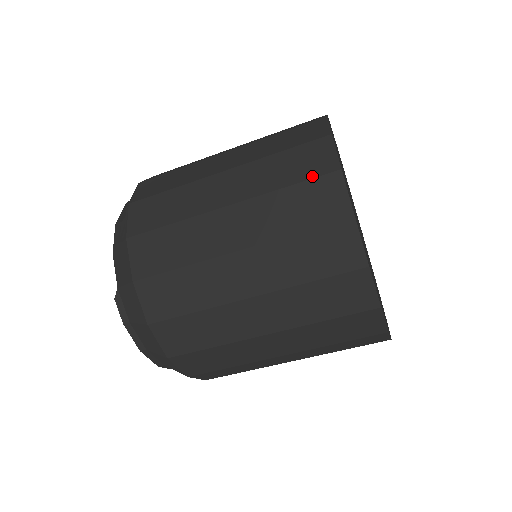
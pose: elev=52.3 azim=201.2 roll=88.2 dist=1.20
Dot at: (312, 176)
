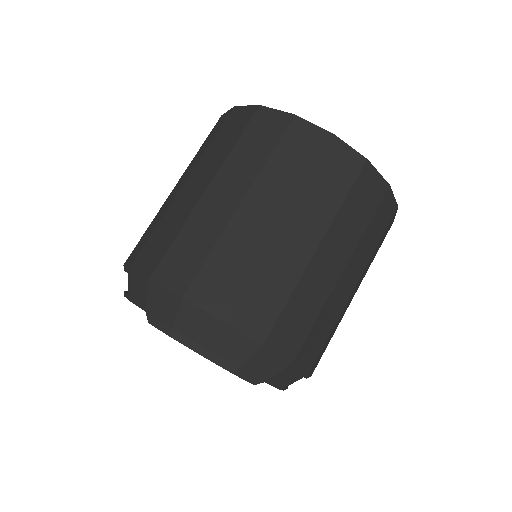
Dot at: (222, 124)
